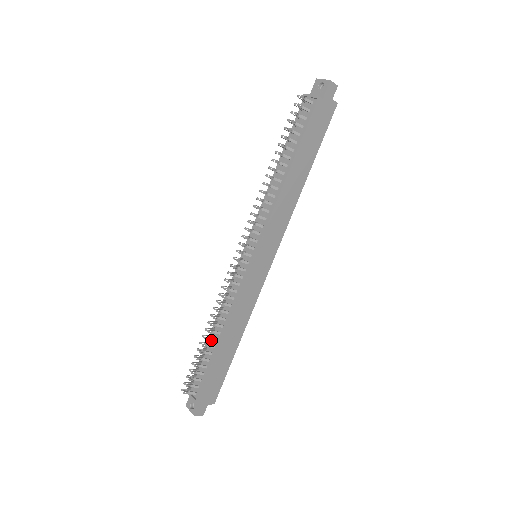
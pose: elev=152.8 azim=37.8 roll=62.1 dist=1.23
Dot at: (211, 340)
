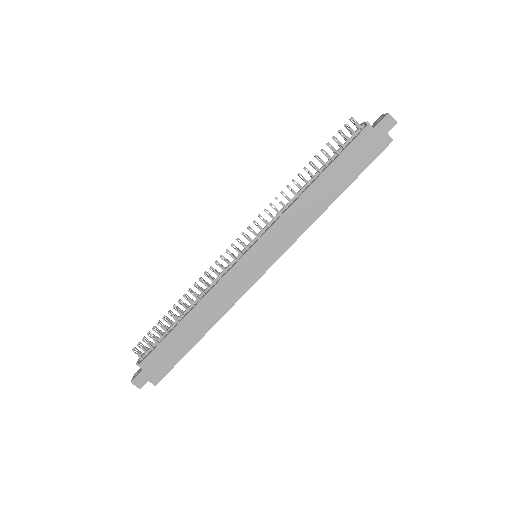
Dot at: (180, 315)
